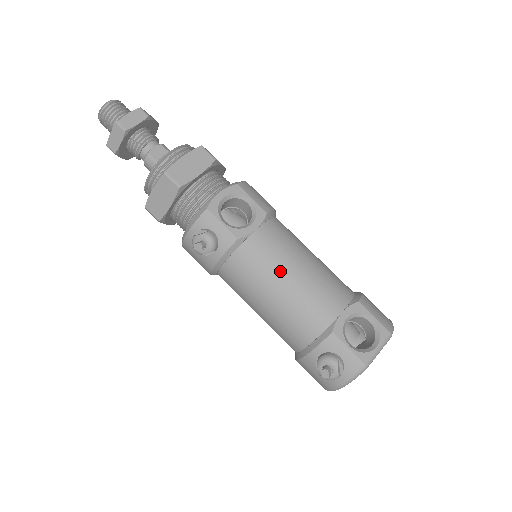
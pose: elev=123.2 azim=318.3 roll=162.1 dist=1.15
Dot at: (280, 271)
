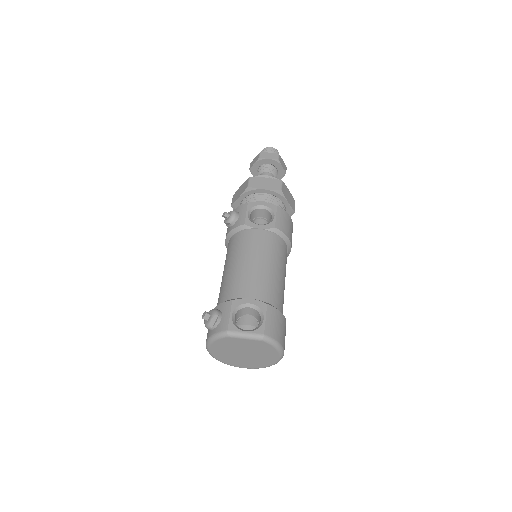
Dot at: (246, 254)
